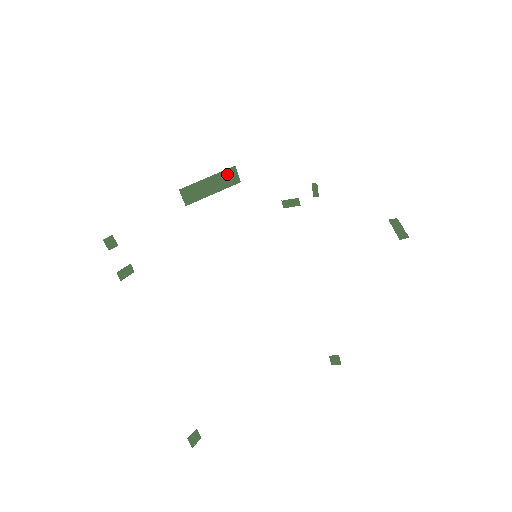
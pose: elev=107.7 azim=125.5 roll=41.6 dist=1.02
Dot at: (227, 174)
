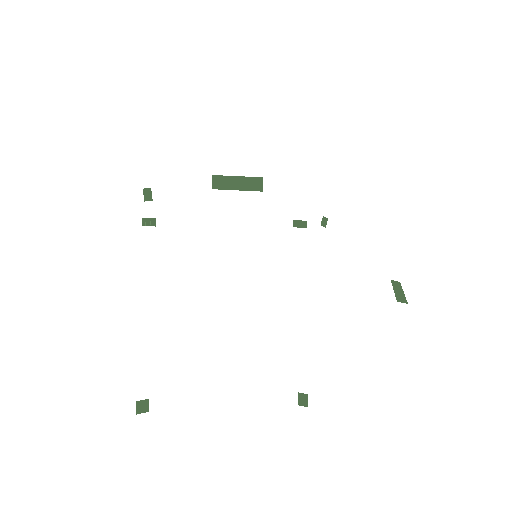
Dot at: (254, 181)
